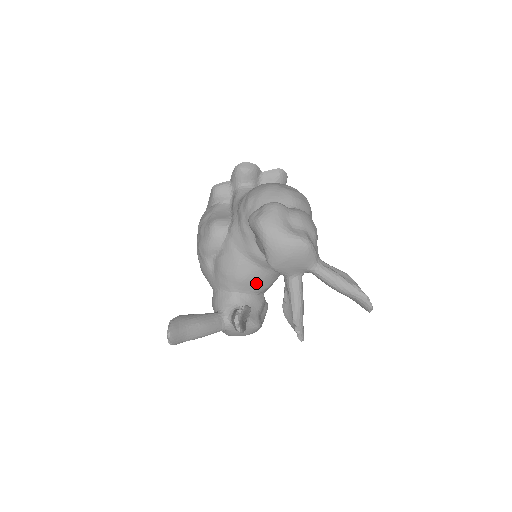
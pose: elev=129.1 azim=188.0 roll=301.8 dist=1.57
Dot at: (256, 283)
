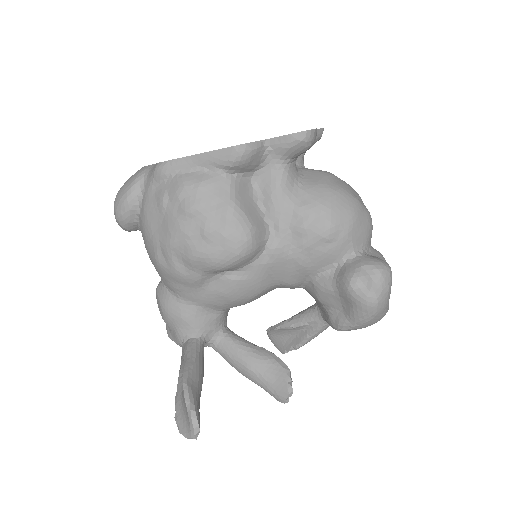
Dot at: occluded
